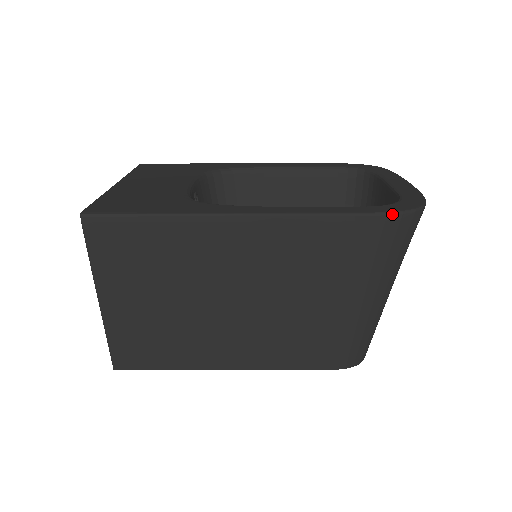
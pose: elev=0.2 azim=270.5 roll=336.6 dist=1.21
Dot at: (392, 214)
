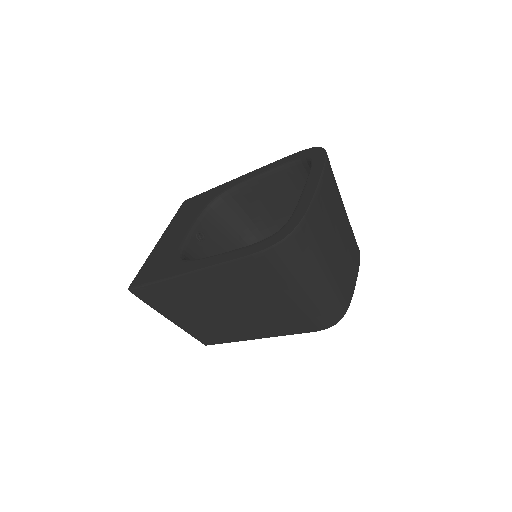
Dot at: (266, 250)
